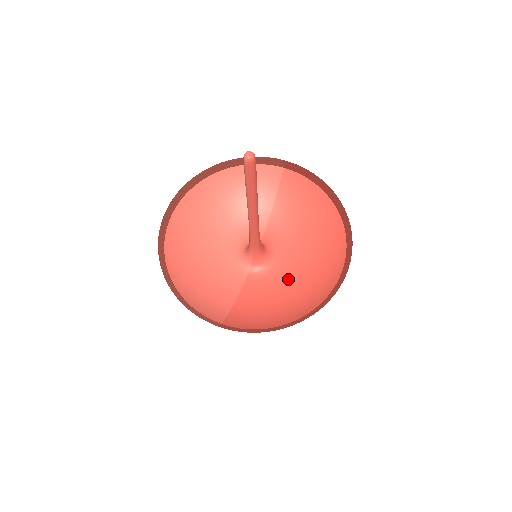
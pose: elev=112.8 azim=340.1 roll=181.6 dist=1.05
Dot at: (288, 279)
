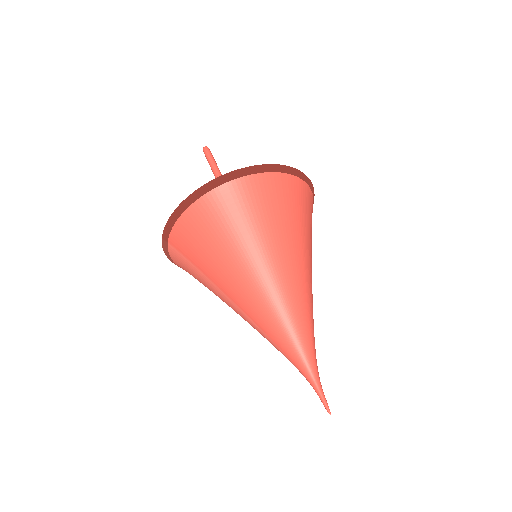
Dot at: occluded
